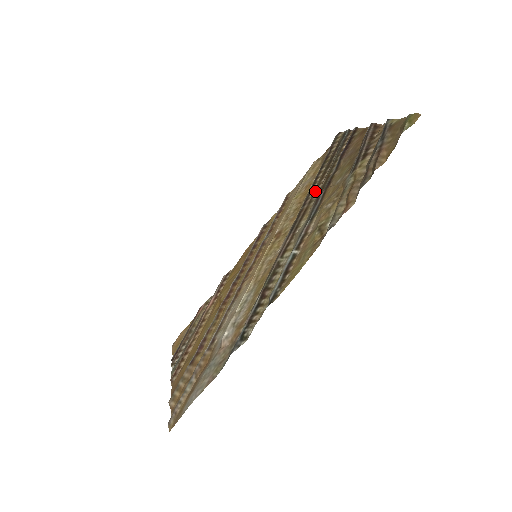
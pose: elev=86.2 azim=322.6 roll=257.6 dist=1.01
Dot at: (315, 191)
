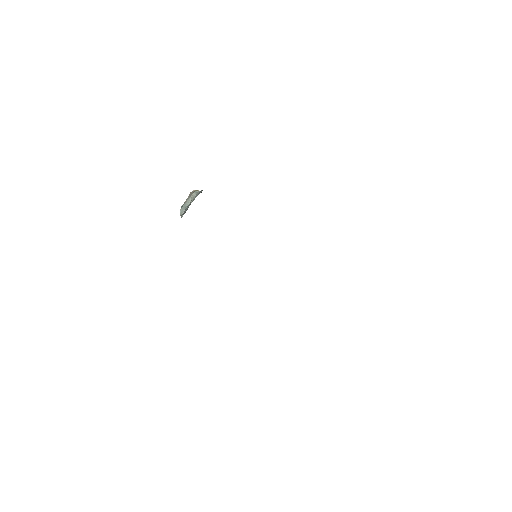
Dot at: occluded
